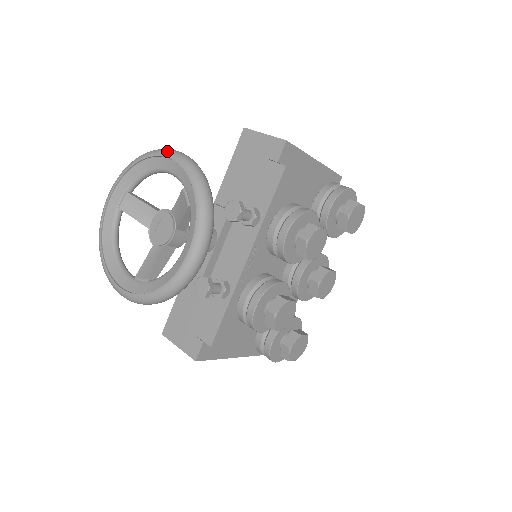
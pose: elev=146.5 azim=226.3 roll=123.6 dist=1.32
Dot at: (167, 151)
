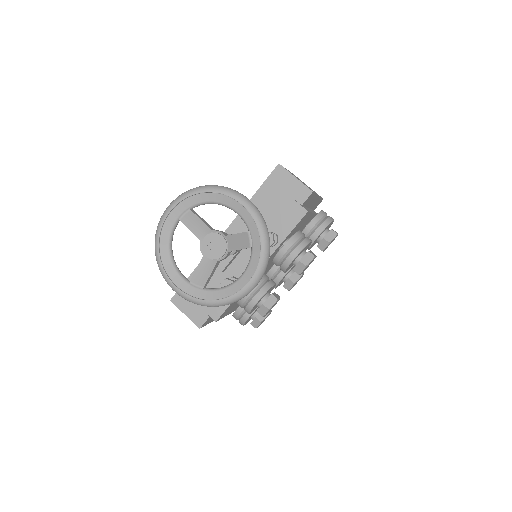
Dot at: (240, 197)
